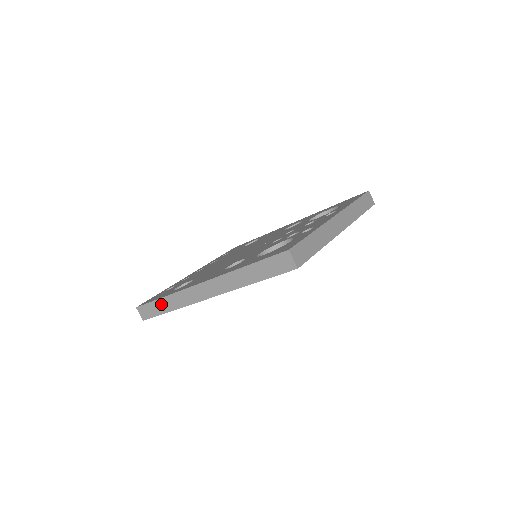
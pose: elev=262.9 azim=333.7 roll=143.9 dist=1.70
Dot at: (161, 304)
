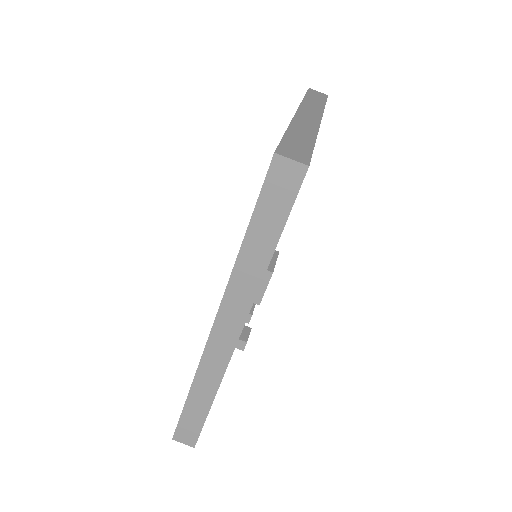
Dot at: (194, 405)
